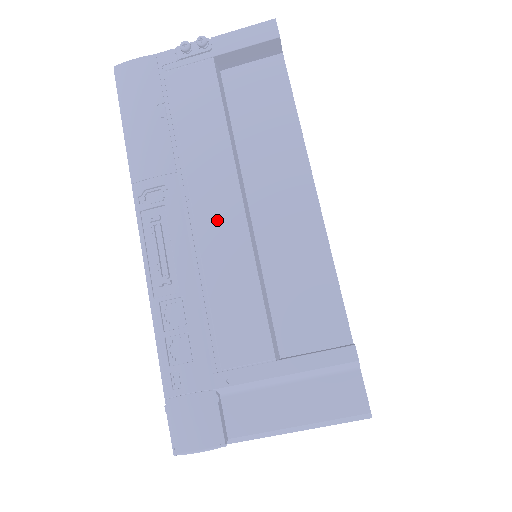
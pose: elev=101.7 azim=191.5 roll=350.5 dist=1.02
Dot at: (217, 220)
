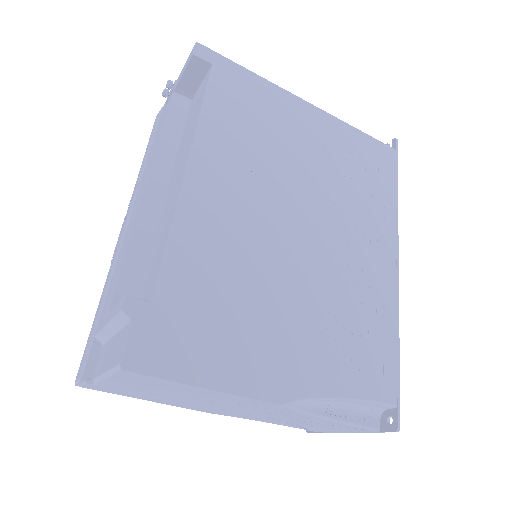
Dot at: (136, 209)
